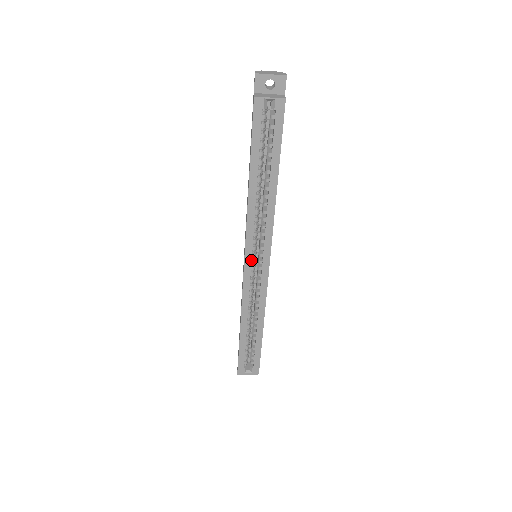
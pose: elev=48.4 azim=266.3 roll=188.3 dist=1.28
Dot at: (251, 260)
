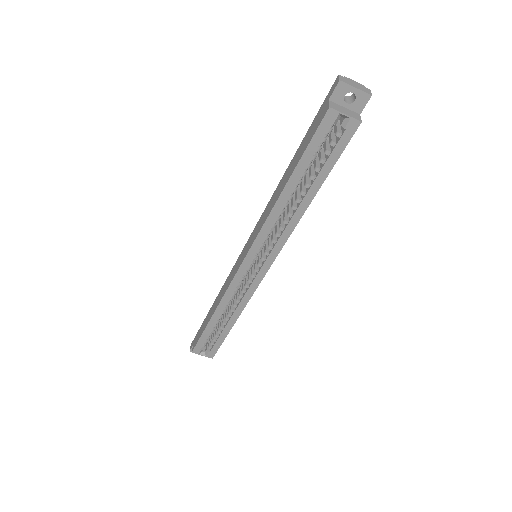
Dot at: (251, 261)
